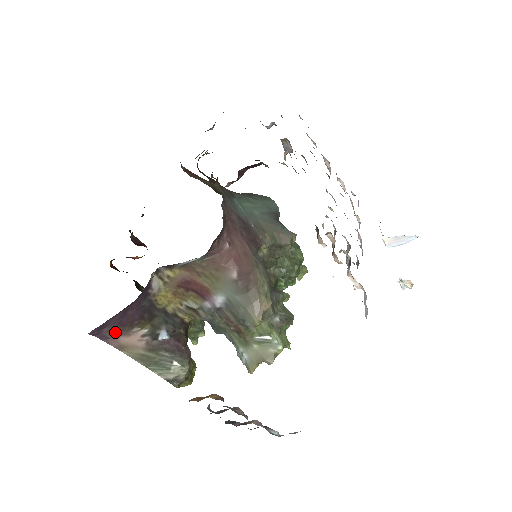
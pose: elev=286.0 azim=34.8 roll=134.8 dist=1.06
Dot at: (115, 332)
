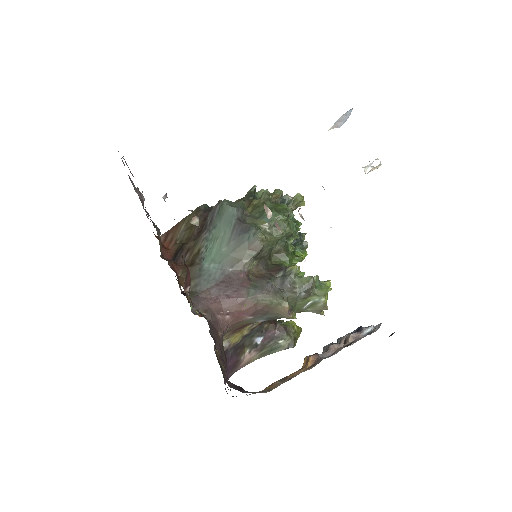
Dot at: (235, 369)
